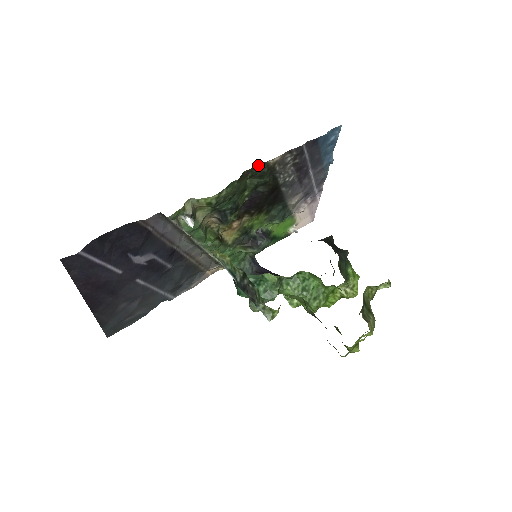
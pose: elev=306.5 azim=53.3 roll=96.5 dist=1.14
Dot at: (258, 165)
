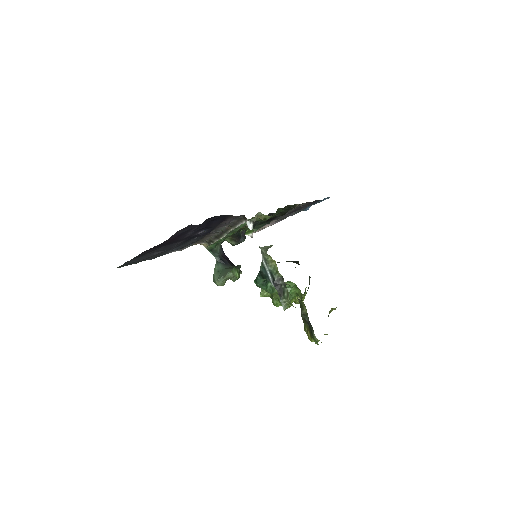
Dot at: (293, 205)
